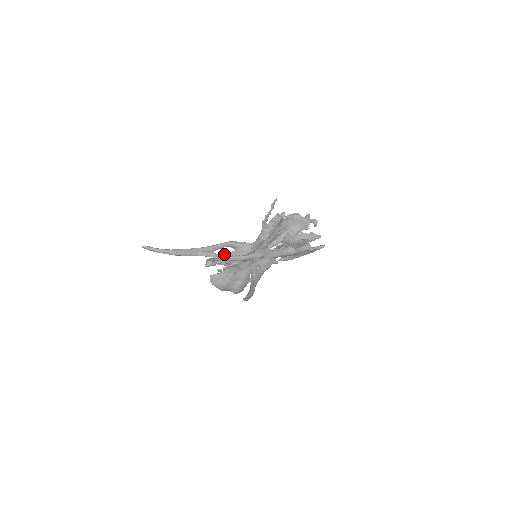
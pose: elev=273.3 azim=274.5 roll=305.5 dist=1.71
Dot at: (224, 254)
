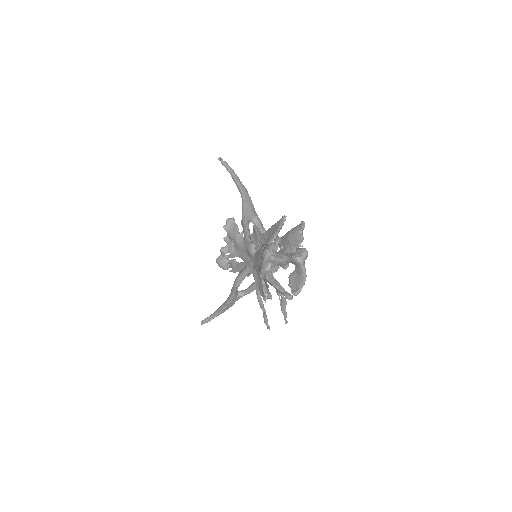
Dot at: (249, 291)
